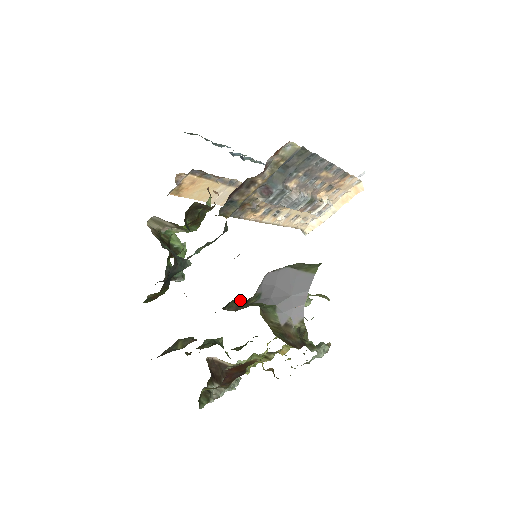
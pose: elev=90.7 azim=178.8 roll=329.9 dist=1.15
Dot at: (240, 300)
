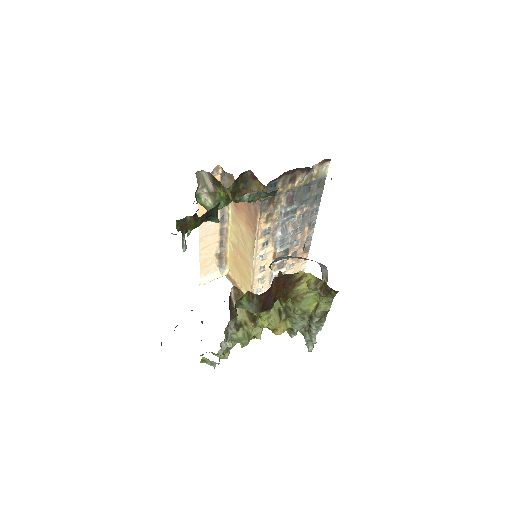
Dot at: occluded
